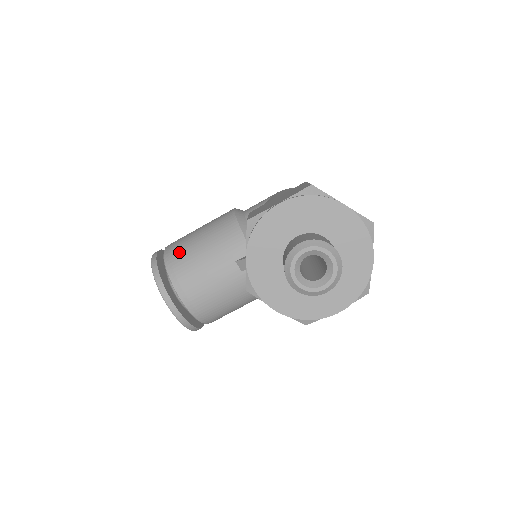
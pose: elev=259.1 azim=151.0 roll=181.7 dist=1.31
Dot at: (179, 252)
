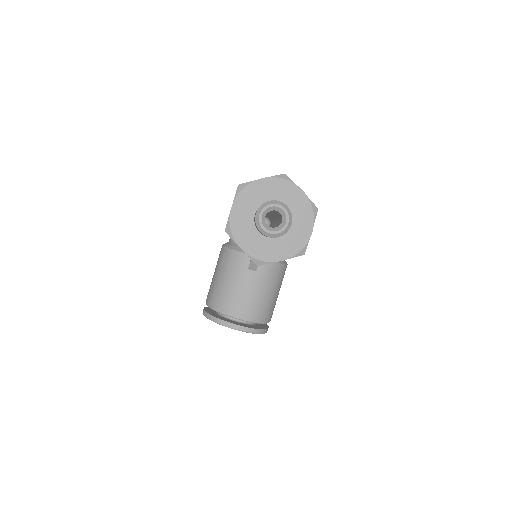
Dot at: (214, 295)
